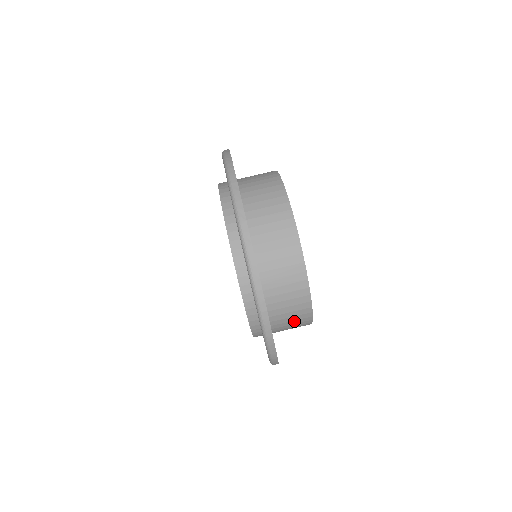
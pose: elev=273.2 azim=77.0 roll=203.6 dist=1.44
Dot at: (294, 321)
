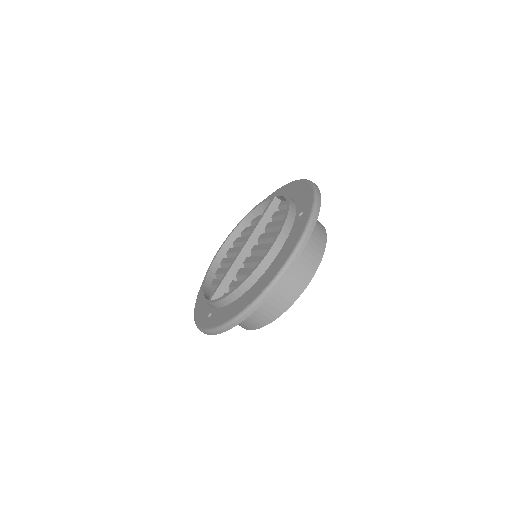
Dot at: occluded
